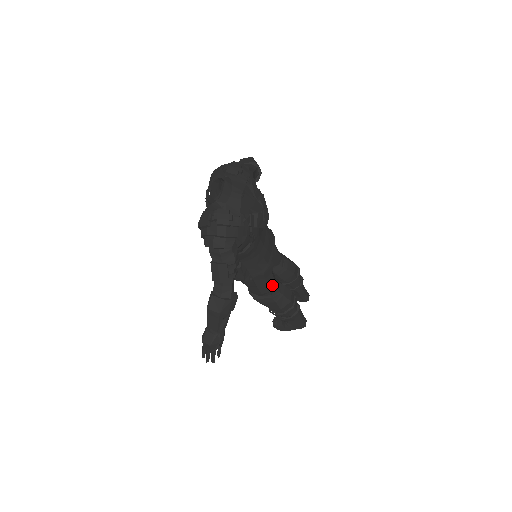
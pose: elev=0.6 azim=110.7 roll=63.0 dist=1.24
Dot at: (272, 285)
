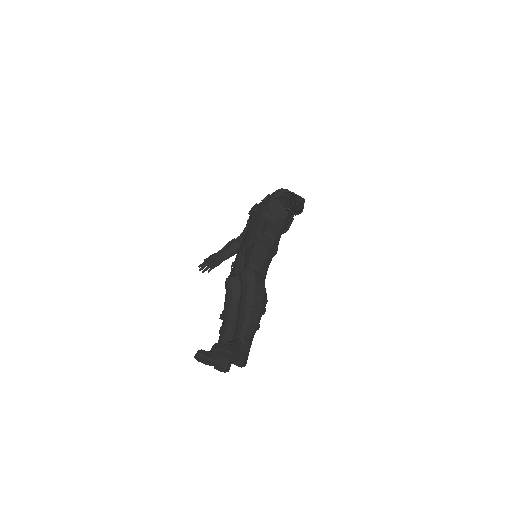
Dot at: occluded
